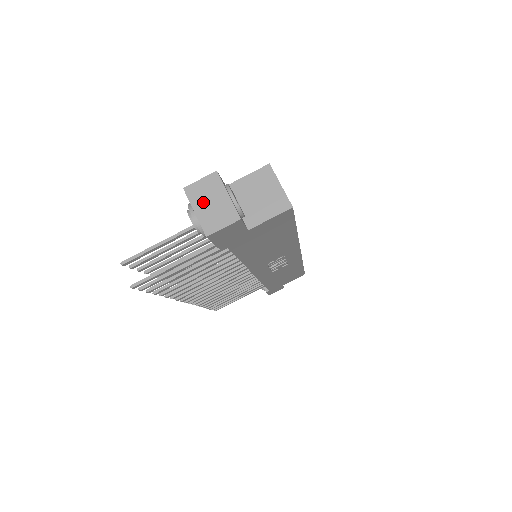
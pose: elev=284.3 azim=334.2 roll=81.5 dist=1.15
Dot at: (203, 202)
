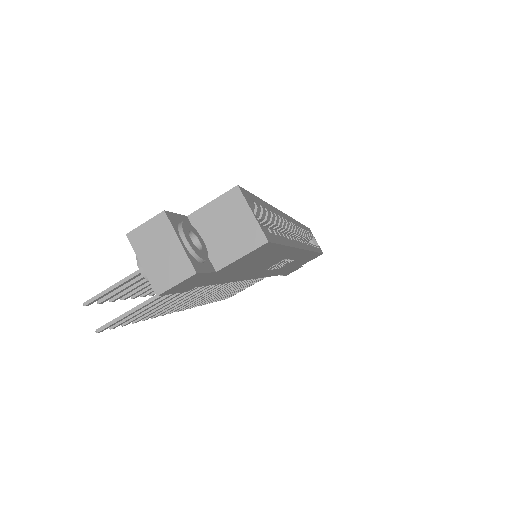
Dot at: (150, 252)
